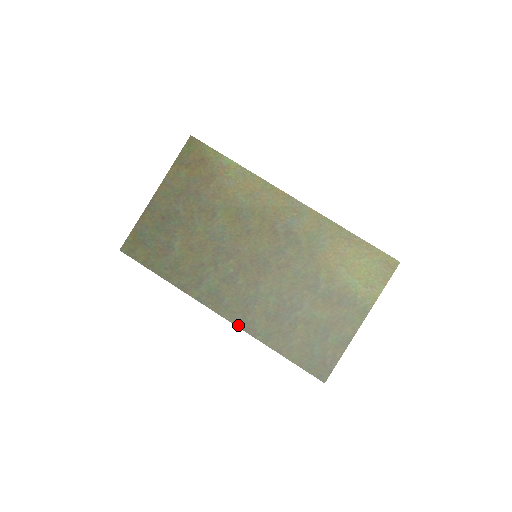
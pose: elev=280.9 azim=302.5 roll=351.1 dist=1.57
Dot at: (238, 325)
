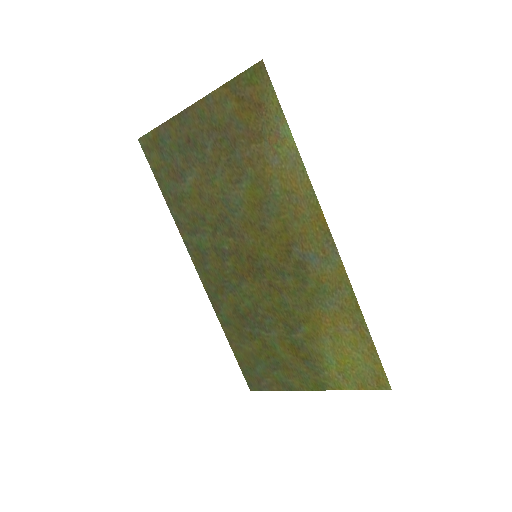
Dot at: (208, 293)
